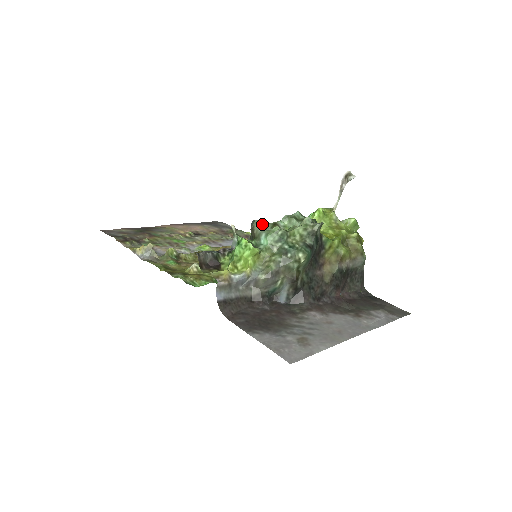
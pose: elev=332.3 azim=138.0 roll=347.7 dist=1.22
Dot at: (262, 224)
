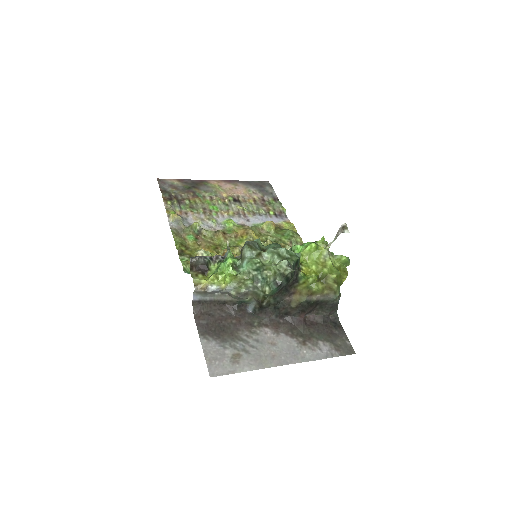
Dot at: (249, 250)
